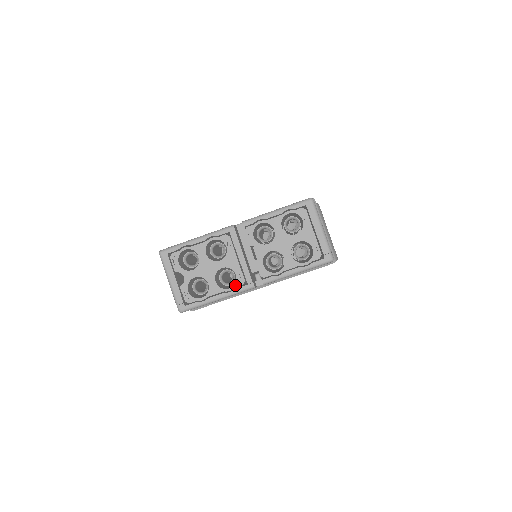
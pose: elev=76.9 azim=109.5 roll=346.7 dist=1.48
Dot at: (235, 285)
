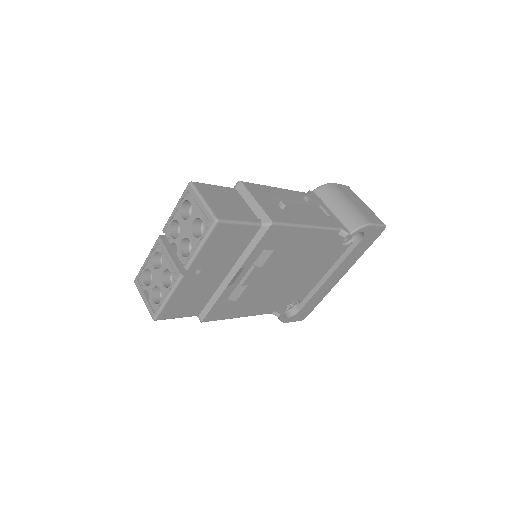
Dot at: (172, 281)
